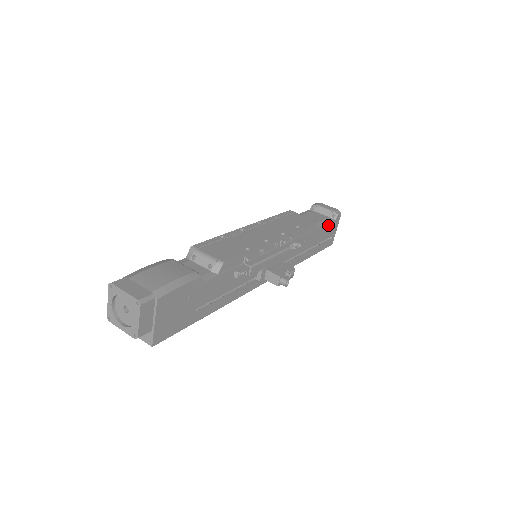
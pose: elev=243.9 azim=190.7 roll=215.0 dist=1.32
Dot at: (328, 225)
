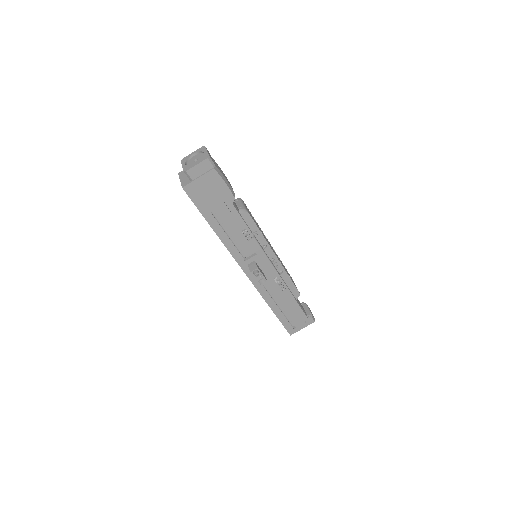
Dot at: (302, 313)
